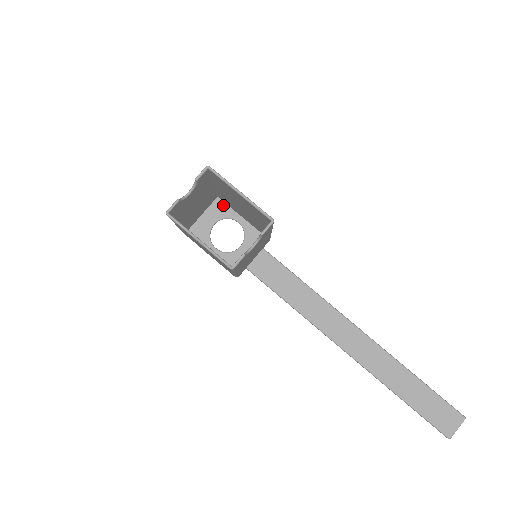
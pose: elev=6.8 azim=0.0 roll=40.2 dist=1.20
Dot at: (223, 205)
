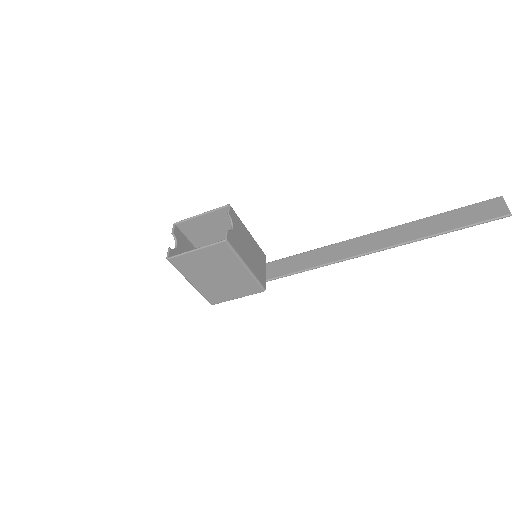
Dot at: occluded
